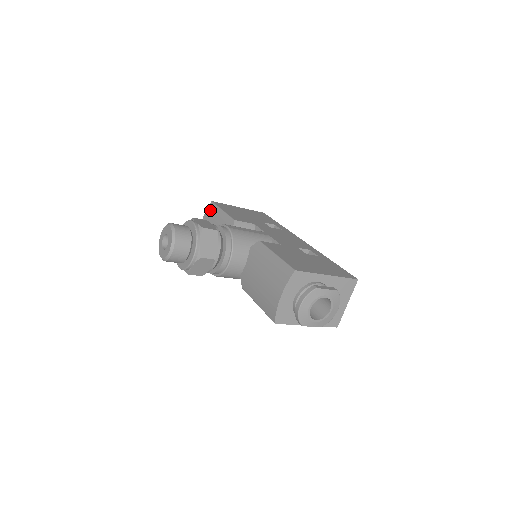
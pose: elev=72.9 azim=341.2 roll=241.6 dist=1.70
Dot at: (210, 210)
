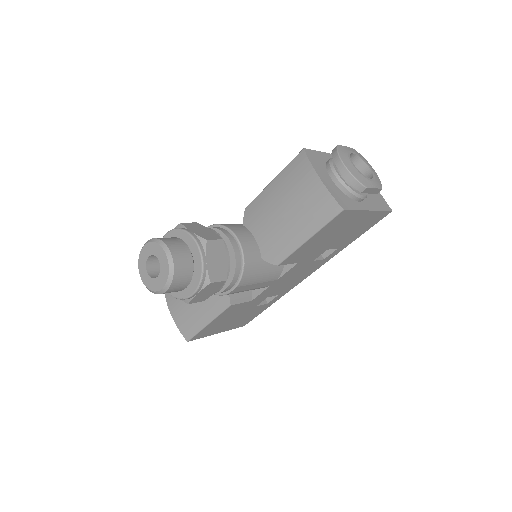
Dot at: (170, 295)
